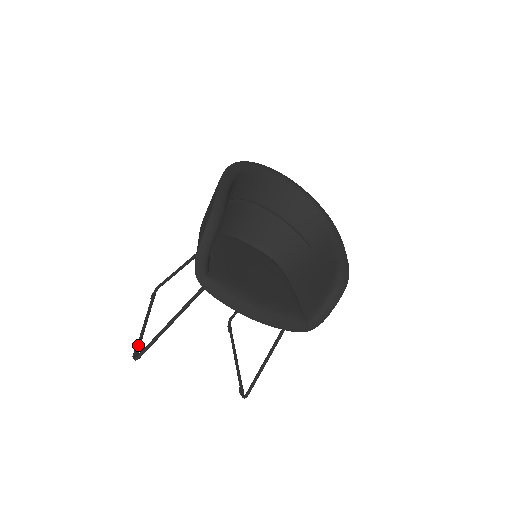
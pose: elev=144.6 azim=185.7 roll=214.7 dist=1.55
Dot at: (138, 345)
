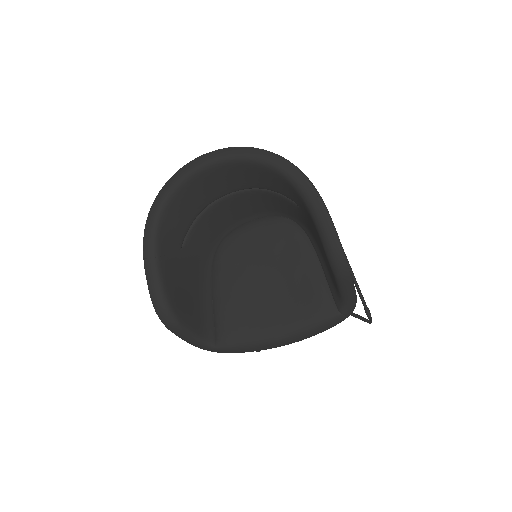
Dot at: occluded
